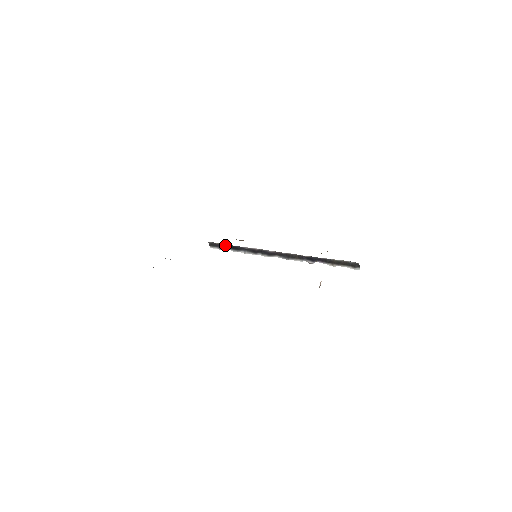
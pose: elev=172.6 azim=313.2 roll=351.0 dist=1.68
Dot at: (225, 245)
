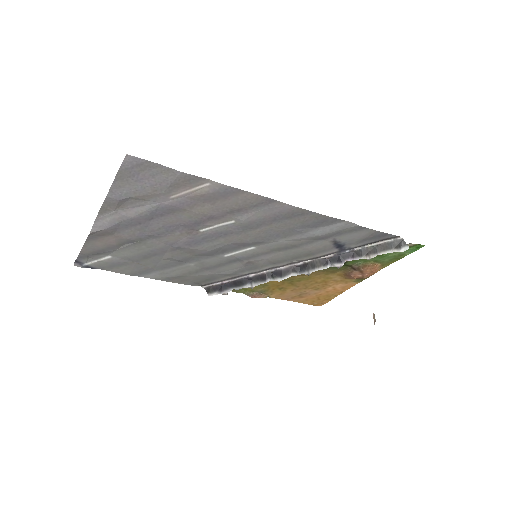
Dot at: (225, 284)
